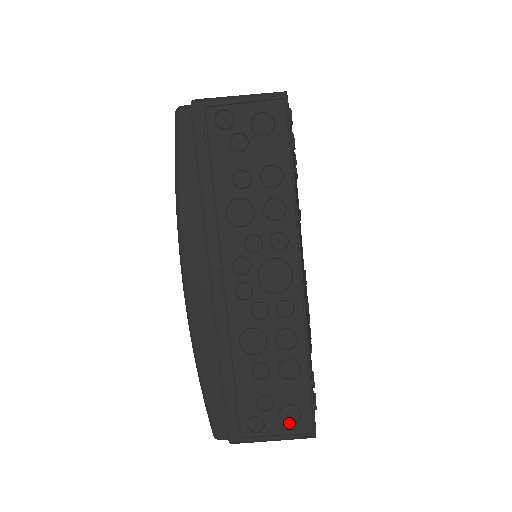
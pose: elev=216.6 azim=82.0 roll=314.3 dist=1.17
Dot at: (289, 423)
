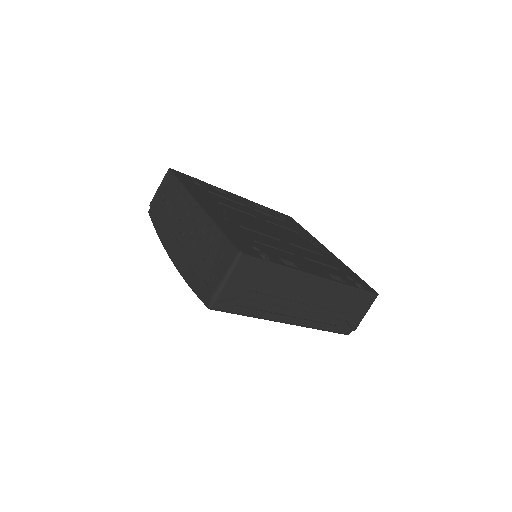
Dot at: (227, 261)
